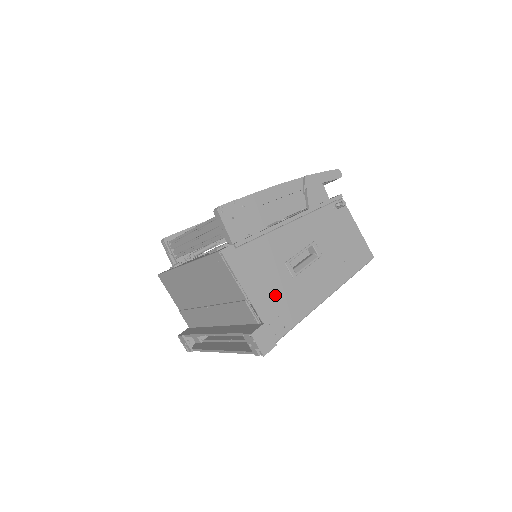
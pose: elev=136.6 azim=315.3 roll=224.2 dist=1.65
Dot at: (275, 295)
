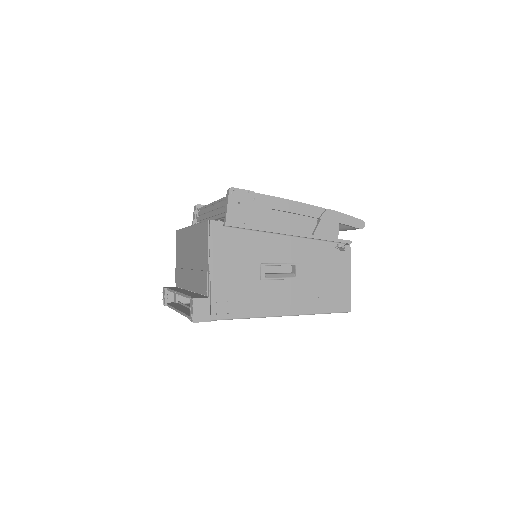
Dot at: (236, 283)
